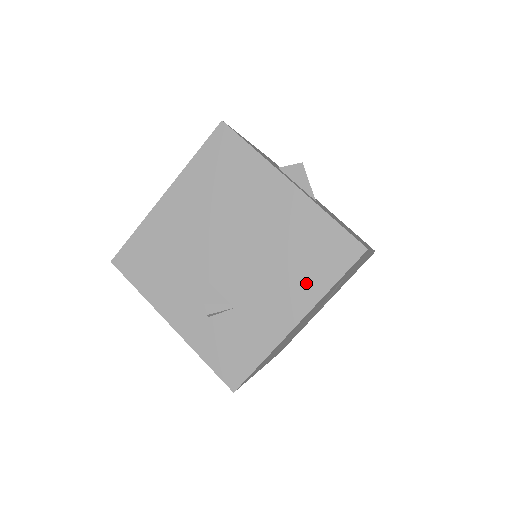
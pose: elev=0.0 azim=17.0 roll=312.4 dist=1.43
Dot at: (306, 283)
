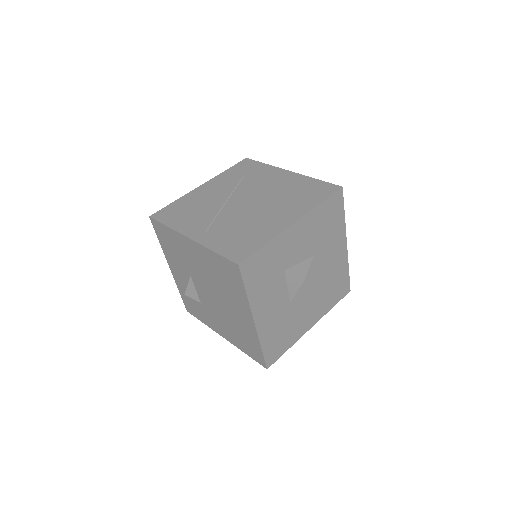
Dot at: (235, 339)
